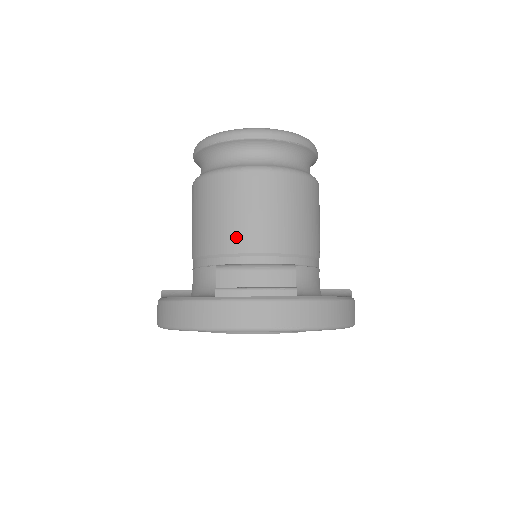
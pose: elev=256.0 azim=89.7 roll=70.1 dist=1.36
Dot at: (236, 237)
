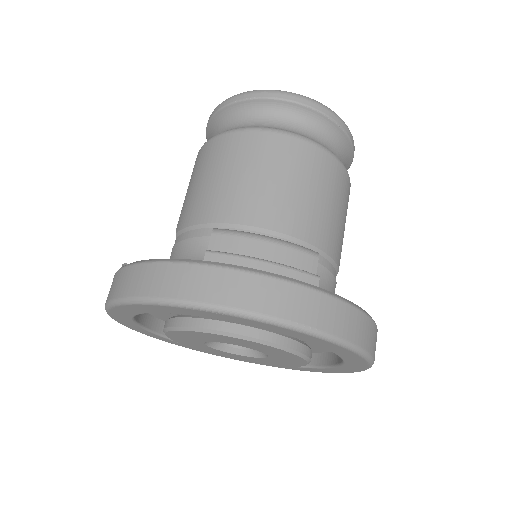
Dot at: (245, 205)
